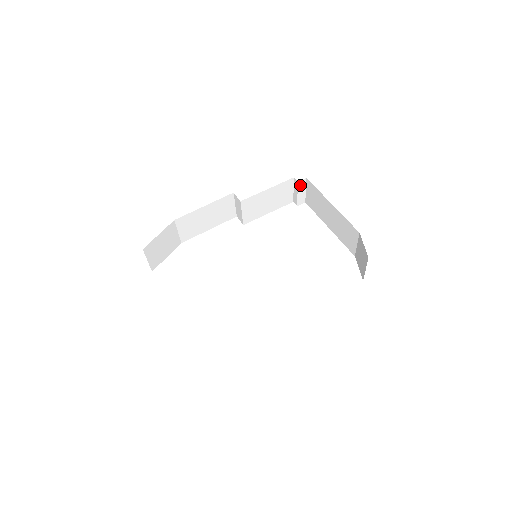
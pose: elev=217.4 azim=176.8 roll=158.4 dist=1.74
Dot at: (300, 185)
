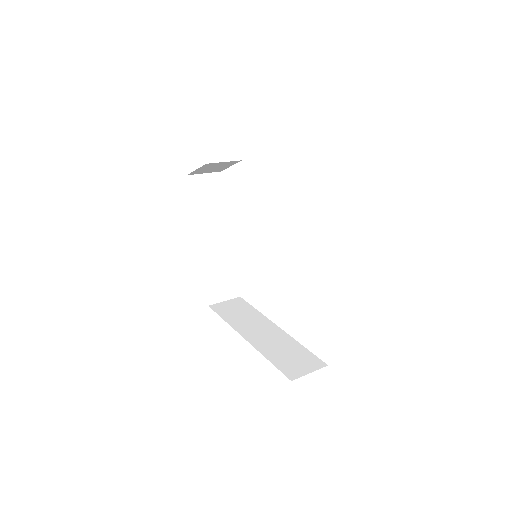
Dot at: occluded
